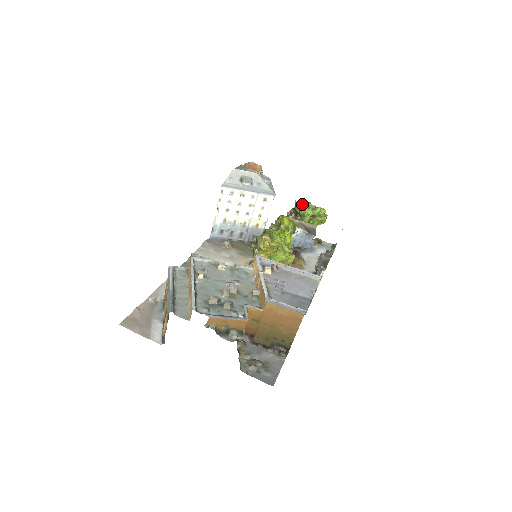
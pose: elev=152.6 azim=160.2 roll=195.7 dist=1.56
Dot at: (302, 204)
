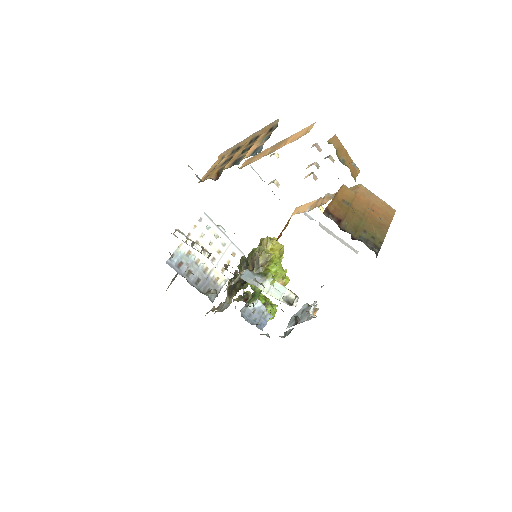
Dot at: occluded
